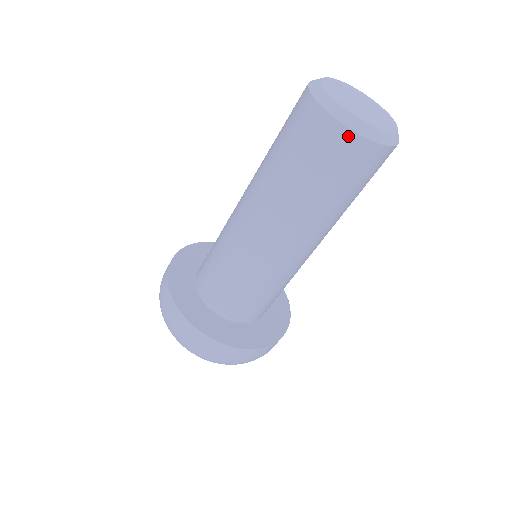
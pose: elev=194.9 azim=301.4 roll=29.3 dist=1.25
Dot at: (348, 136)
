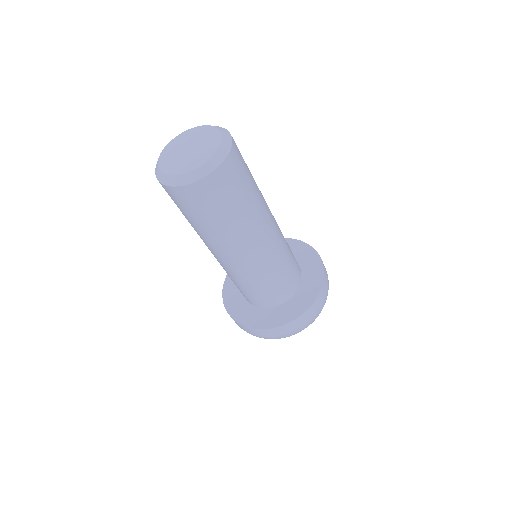
Dot at: (175, 190)
